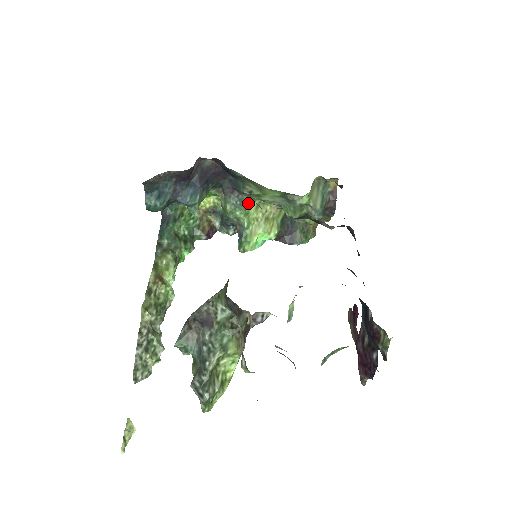
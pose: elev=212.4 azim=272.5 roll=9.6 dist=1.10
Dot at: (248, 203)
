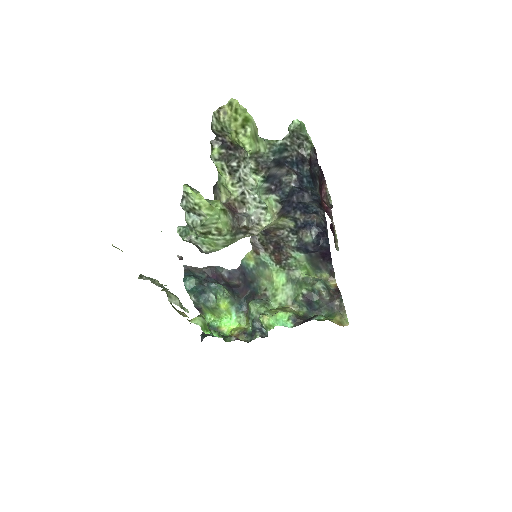
Dot at: (267, 302)
